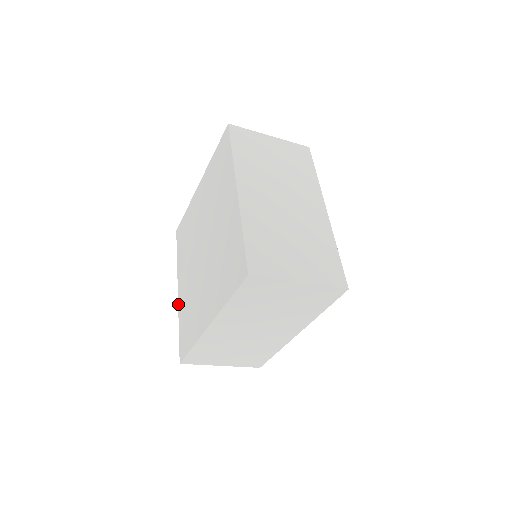
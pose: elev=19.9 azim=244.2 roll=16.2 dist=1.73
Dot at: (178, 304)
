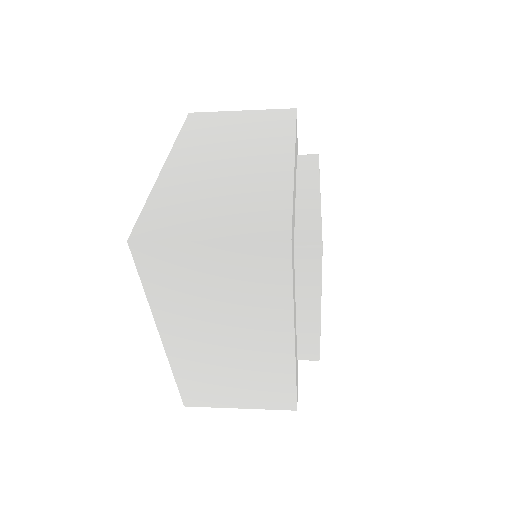
Dot at: occluded
